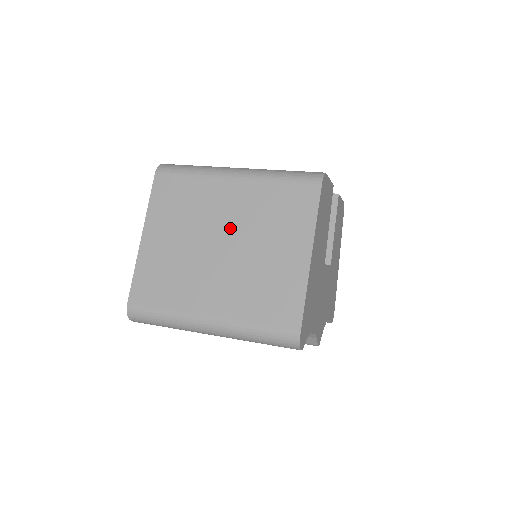
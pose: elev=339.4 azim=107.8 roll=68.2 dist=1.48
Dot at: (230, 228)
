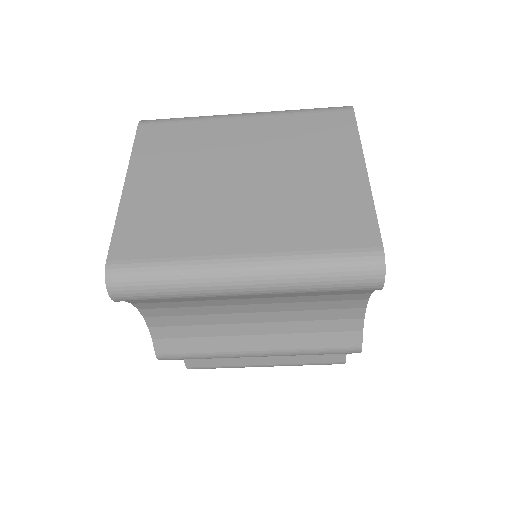
Dot at: (251, 160)
